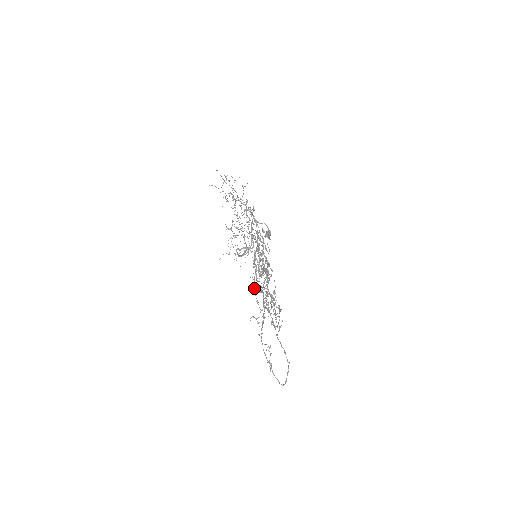
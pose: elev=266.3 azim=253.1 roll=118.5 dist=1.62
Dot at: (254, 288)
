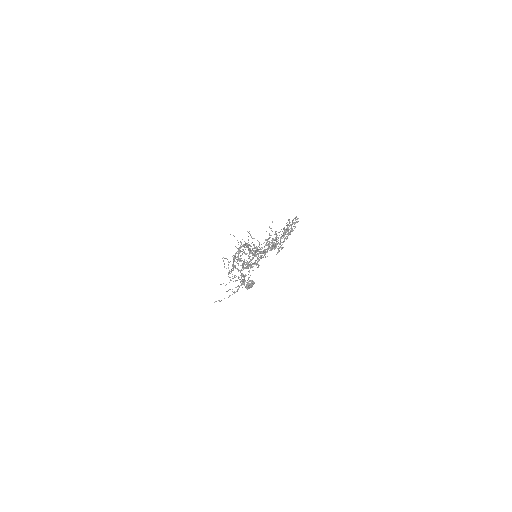
Dot at: occluded
